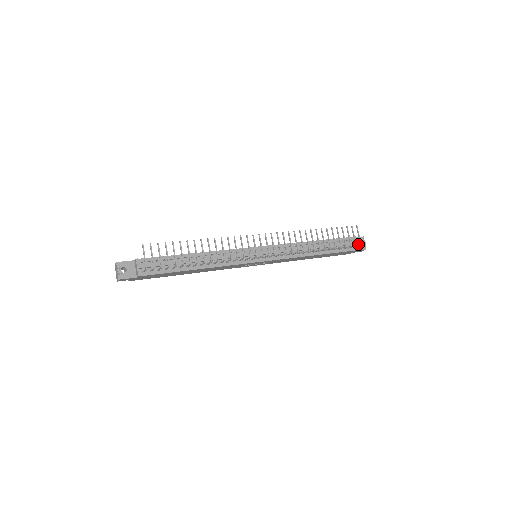
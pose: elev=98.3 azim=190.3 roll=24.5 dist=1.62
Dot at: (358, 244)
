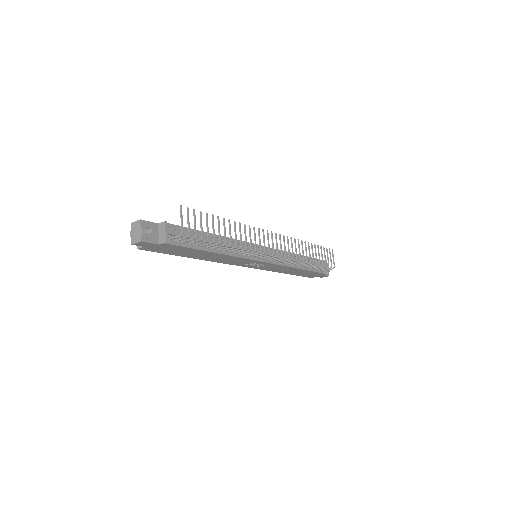
Dot at: occluded
